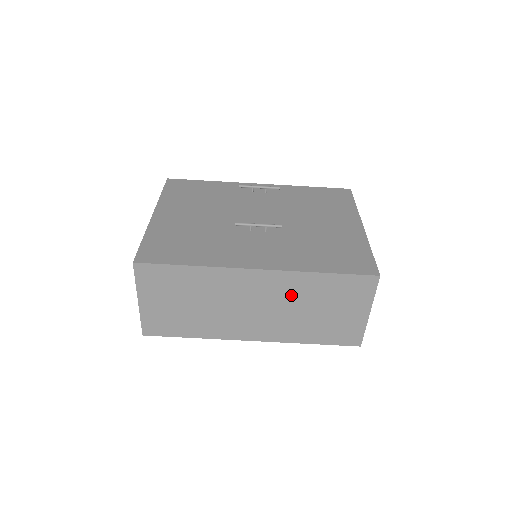
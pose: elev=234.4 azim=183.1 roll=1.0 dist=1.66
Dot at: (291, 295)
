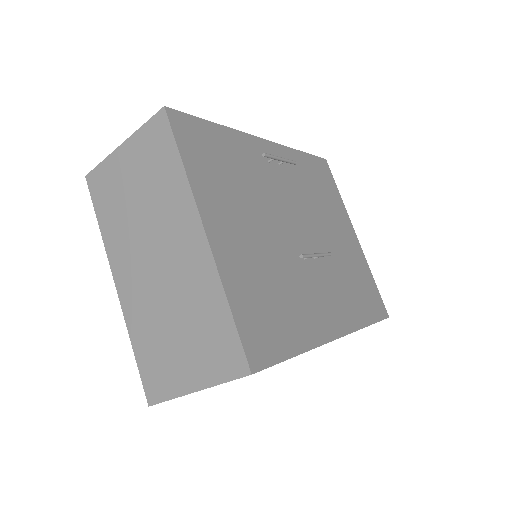
Dot at: occluded
